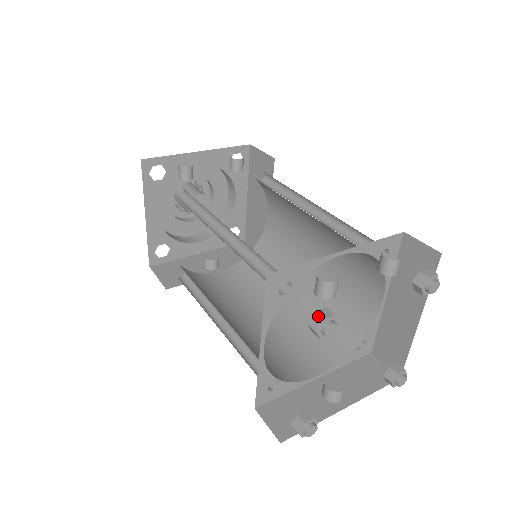
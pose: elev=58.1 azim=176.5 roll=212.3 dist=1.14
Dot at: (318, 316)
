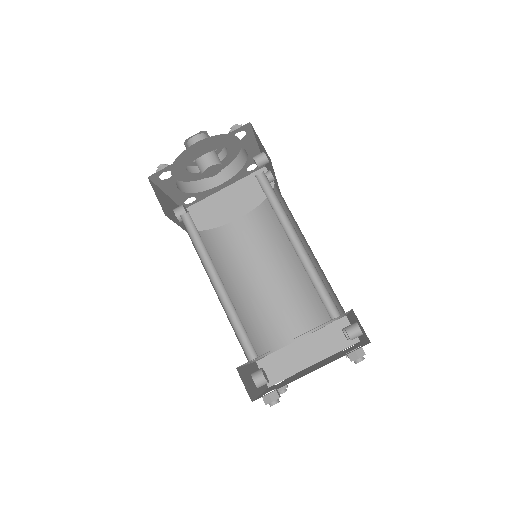
Dot at: (363, 351)
